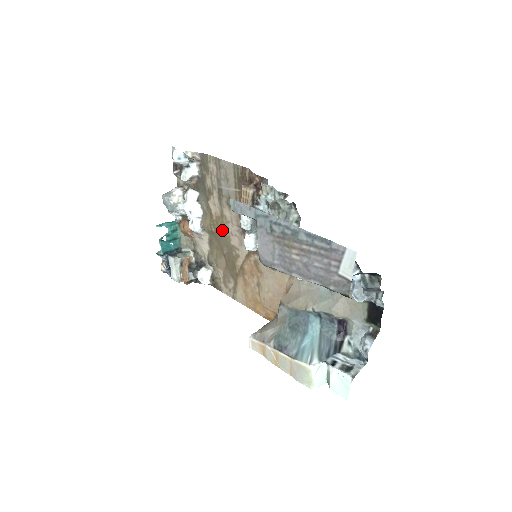
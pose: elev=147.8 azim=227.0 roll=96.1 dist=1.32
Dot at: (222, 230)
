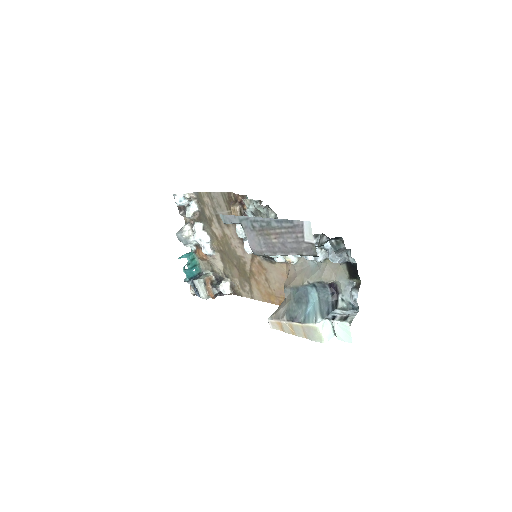
Dot at: (228, 246)
